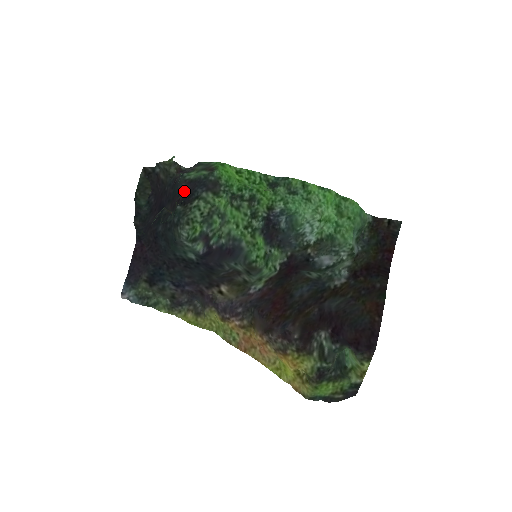
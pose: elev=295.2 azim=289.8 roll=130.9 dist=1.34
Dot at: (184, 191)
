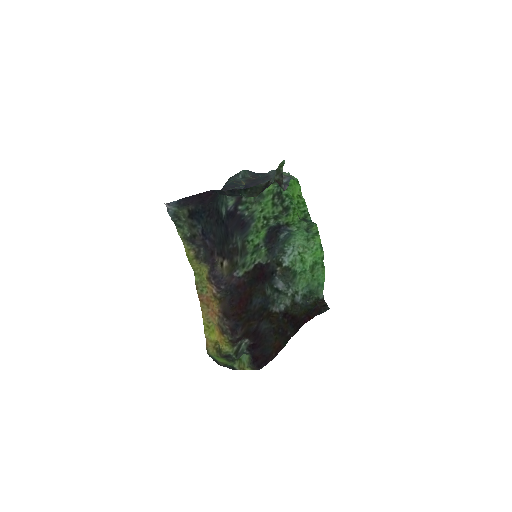
Dot at: occluded
